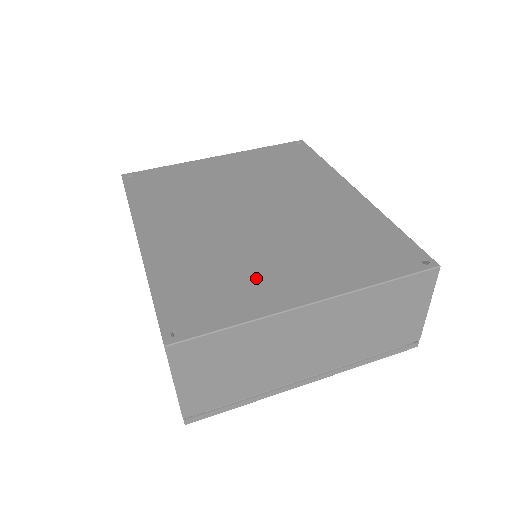
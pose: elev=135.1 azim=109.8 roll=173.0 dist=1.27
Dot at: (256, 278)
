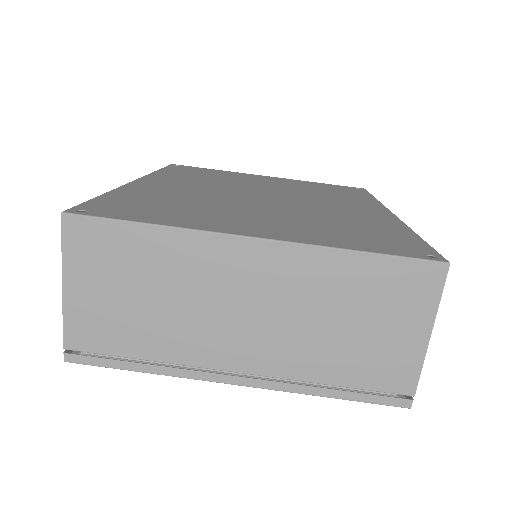
Dot at: (212, 214)
